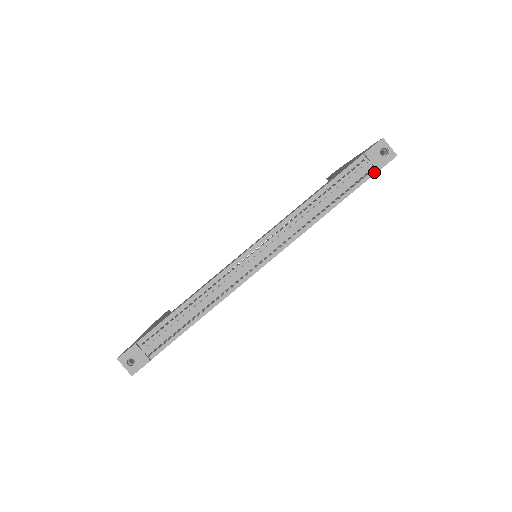
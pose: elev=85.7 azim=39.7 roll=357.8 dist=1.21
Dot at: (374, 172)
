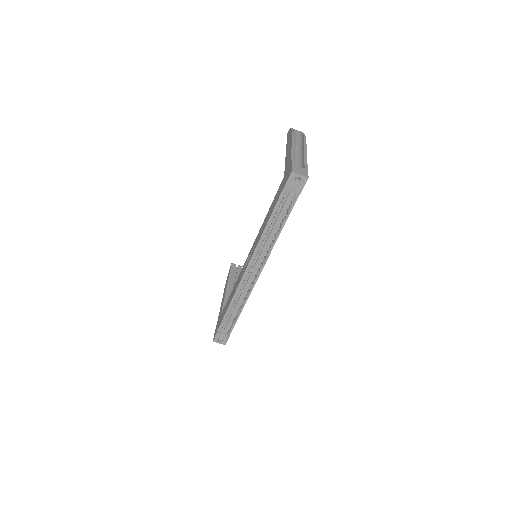
Dot at: (298, 194)
